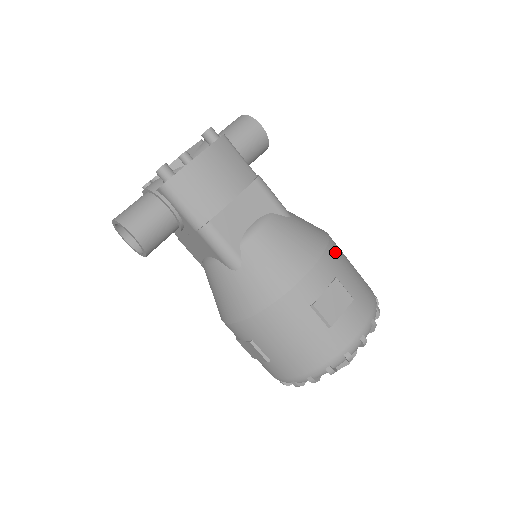
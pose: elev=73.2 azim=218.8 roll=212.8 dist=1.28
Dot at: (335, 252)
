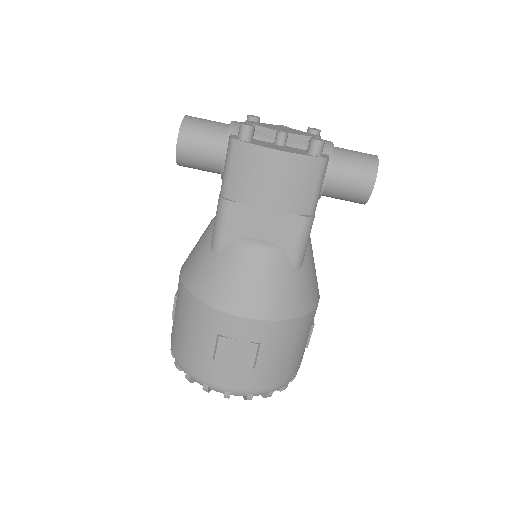
Dot at: (288, 330)
